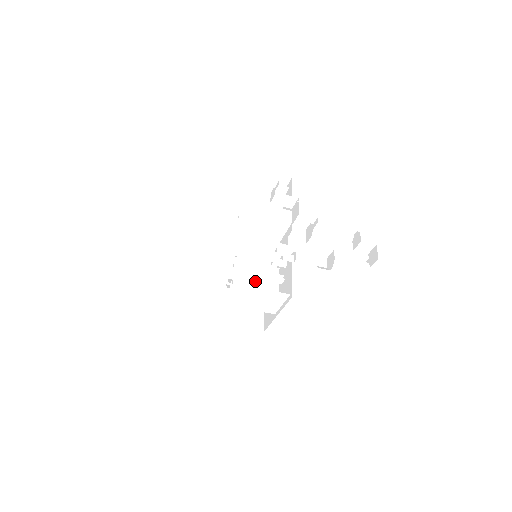
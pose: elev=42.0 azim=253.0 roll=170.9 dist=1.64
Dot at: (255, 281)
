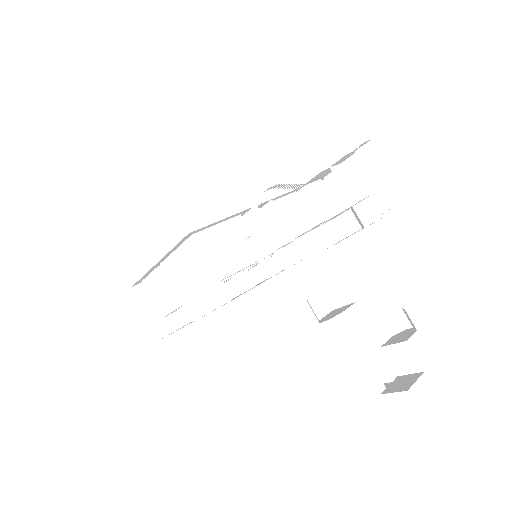
Dot at: (207, 233)
